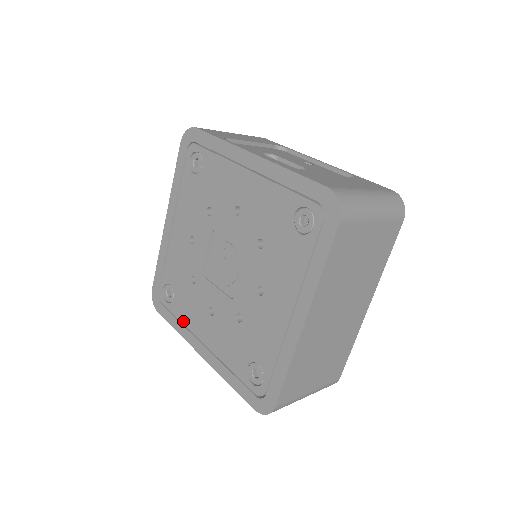
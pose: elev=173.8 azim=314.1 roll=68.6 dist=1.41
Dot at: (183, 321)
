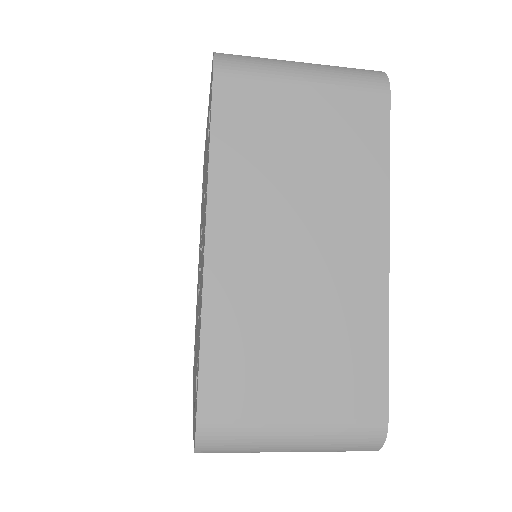
Dot at: occluded
